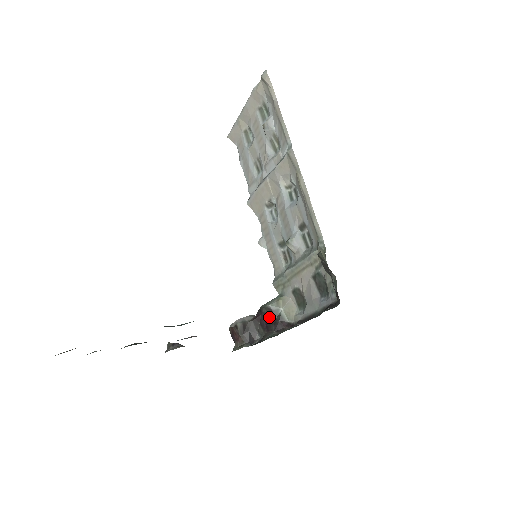
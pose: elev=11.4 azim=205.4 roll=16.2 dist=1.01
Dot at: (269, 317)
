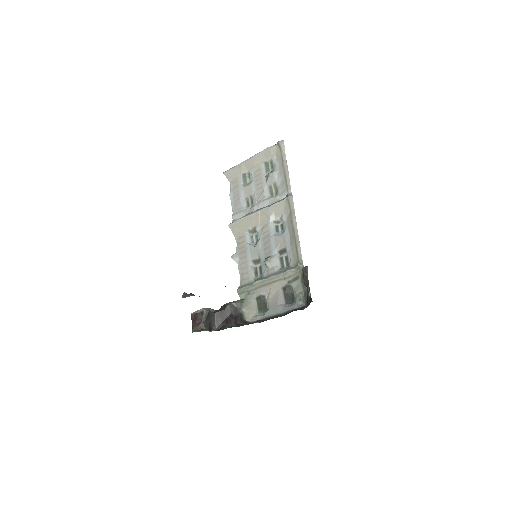
Dot at: (231, 313)
